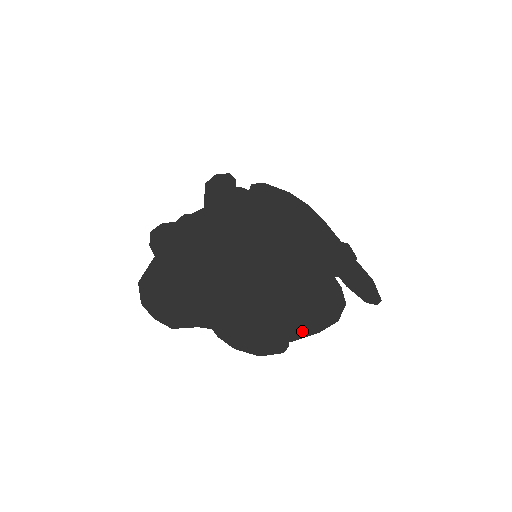
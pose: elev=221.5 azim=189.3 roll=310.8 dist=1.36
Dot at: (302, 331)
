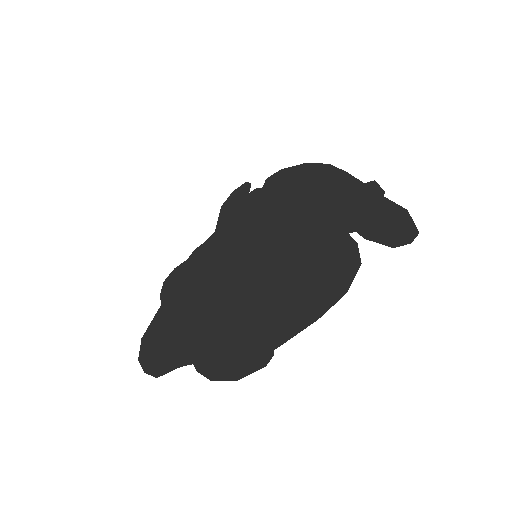
Dot at: (294, 327)
